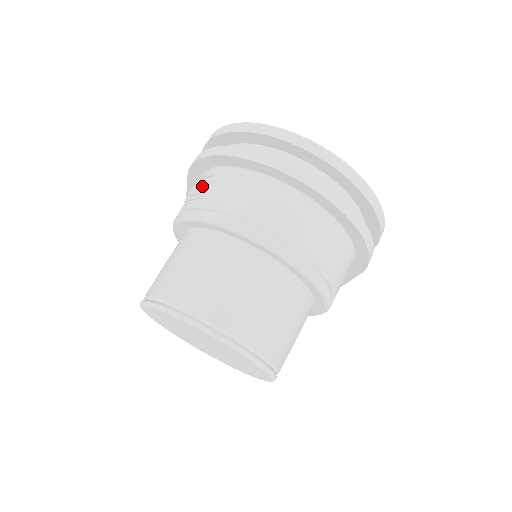
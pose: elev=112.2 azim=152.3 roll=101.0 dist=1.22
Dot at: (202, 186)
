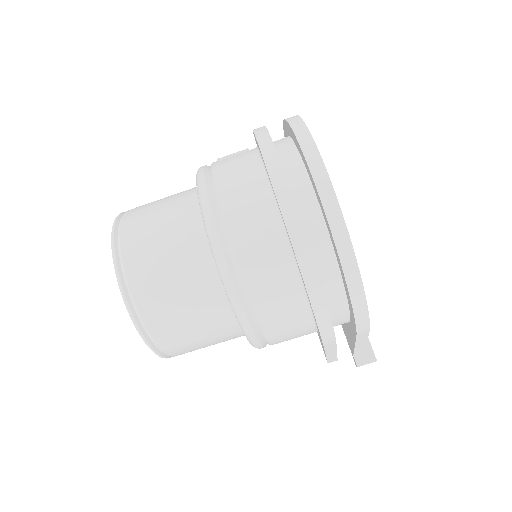
Dot at: occluded
